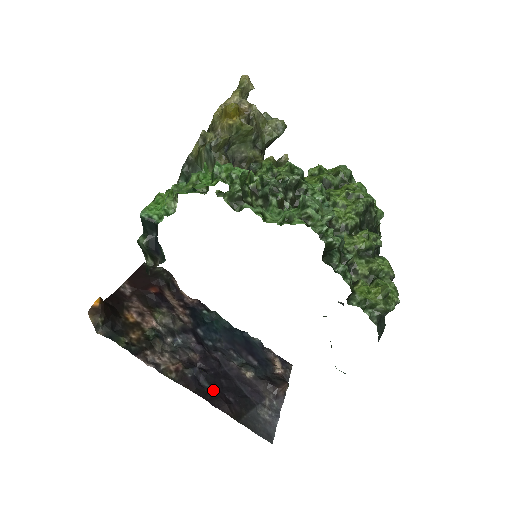
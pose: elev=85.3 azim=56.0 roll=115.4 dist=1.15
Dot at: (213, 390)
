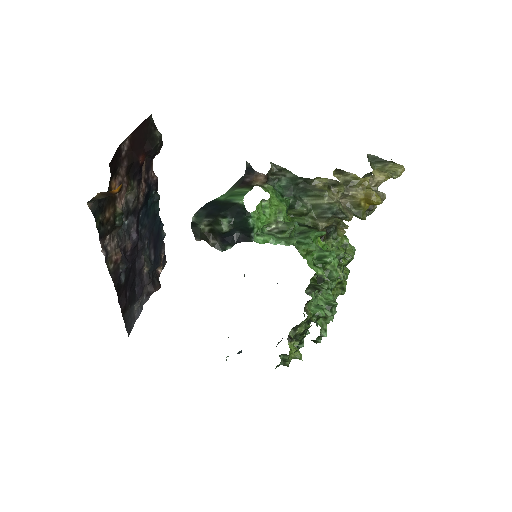
Dot at: (124, 285)
